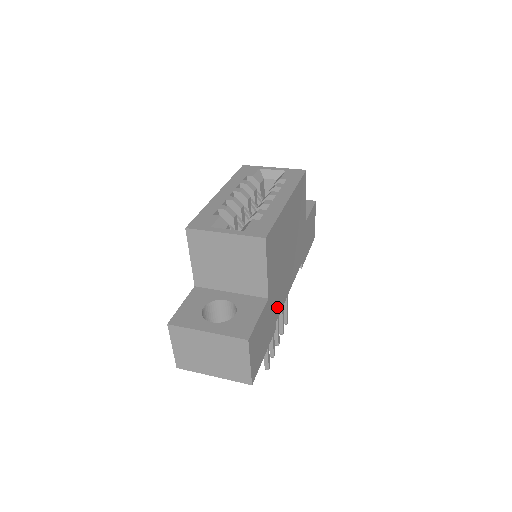
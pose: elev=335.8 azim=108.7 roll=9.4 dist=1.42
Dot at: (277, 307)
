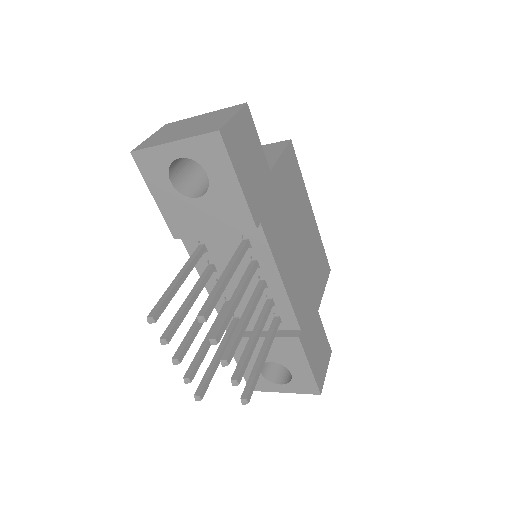
Dot at: (269, 220)
